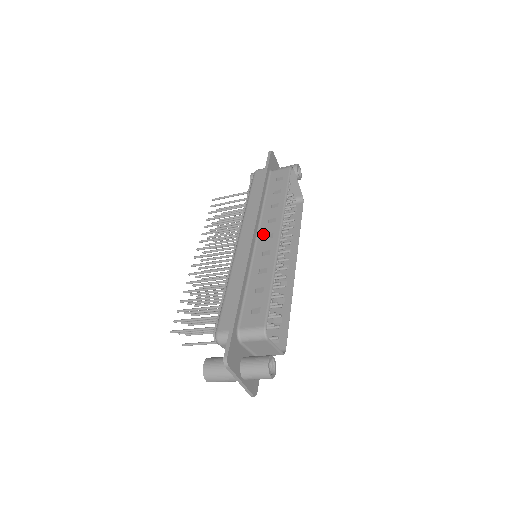
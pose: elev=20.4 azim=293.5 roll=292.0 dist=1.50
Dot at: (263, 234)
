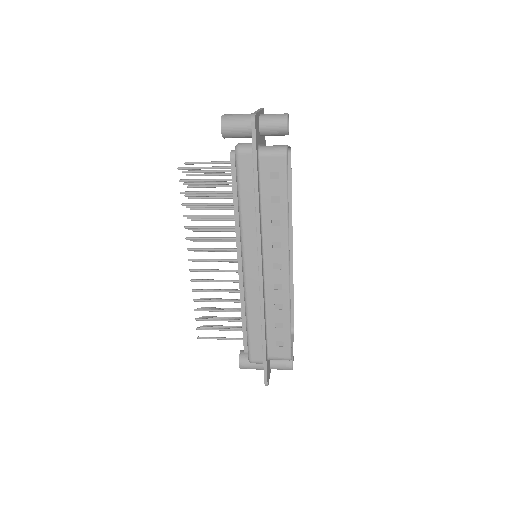
Dot at: (270, 263)
